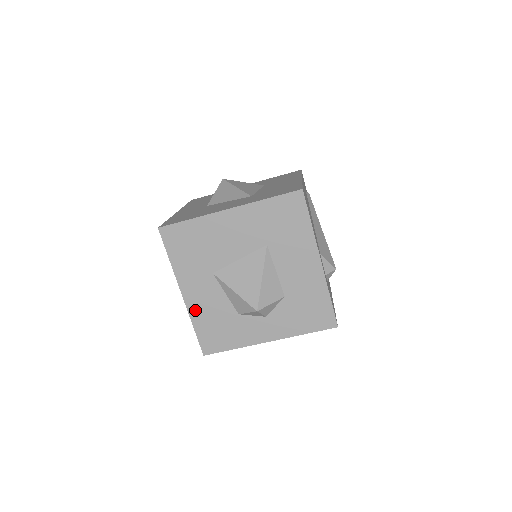
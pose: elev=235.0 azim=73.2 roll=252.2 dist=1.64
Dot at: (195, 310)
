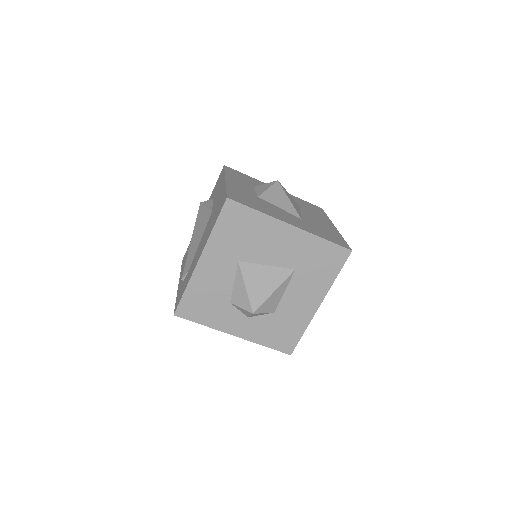
Dot at: (199, 278)
